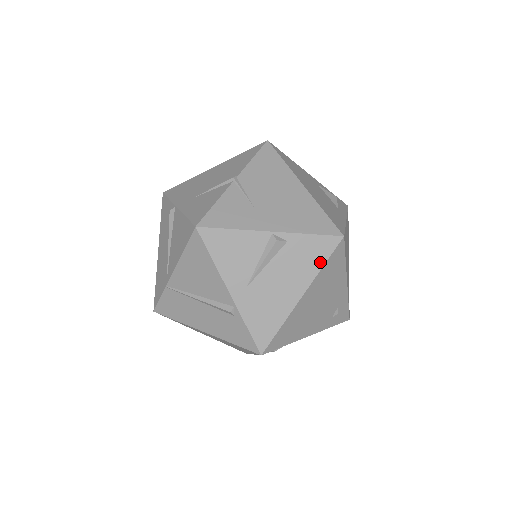
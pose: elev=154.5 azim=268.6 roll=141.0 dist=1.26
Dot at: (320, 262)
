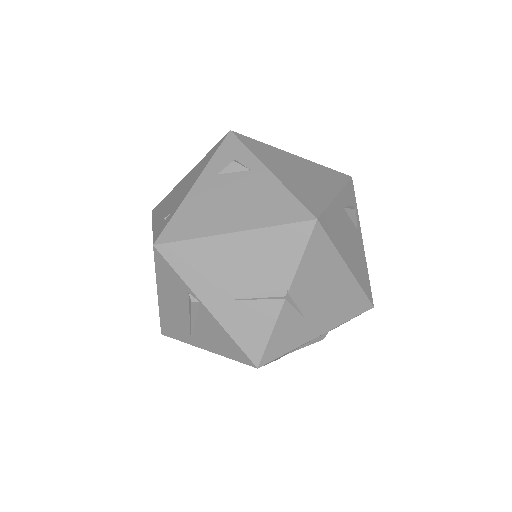
Dot at: occluded
